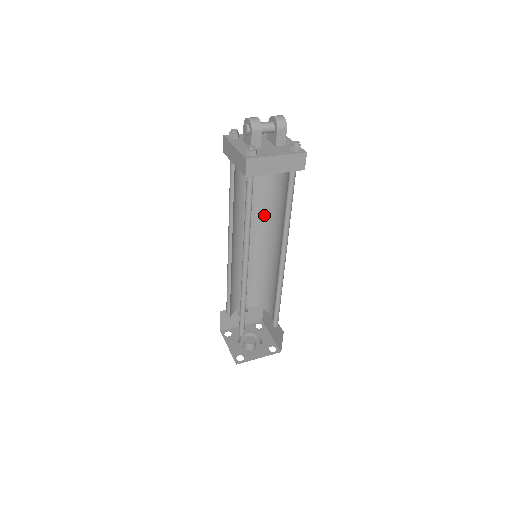
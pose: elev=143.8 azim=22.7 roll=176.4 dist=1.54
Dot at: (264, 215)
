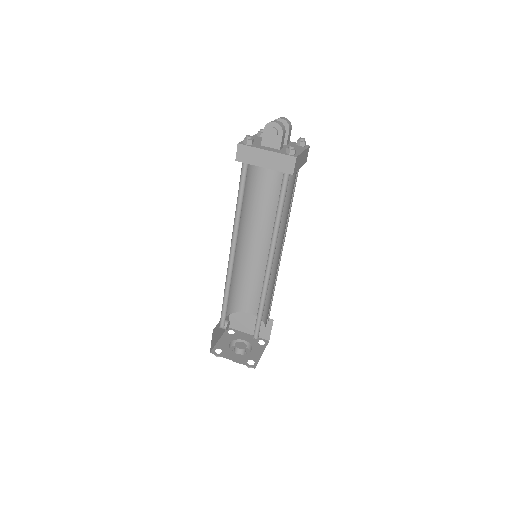
Dot at: (248, 217)
